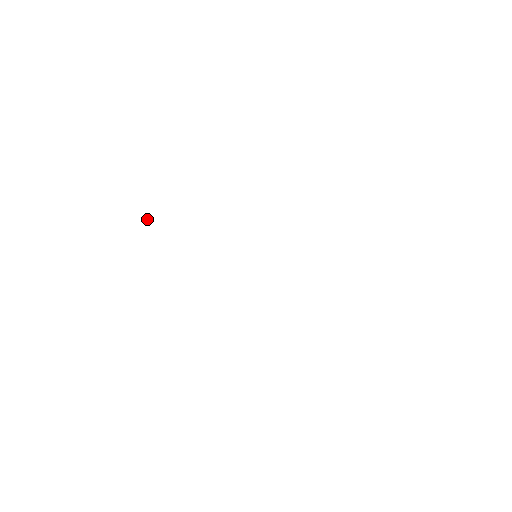
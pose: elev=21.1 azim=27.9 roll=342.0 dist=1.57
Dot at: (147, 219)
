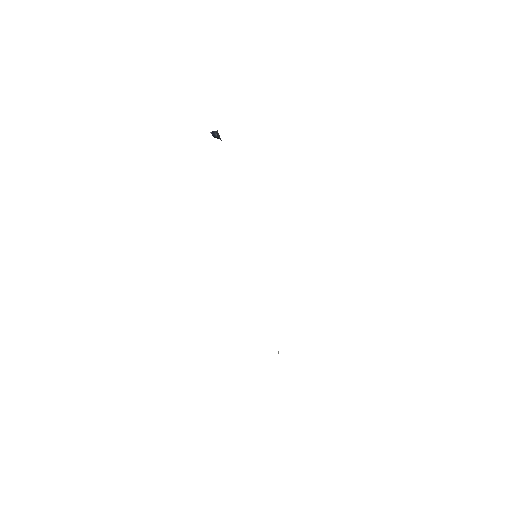
Dot at: occluded
